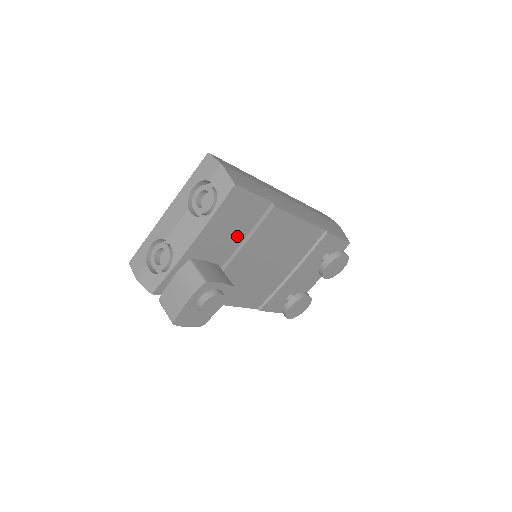
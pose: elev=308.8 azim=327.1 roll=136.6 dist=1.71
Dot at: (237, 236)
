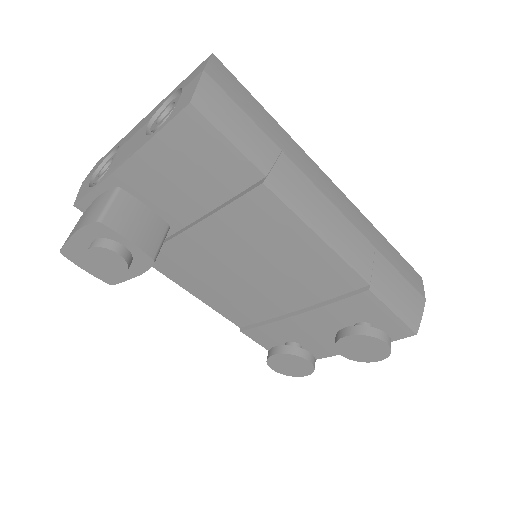
Dot at: (200, 198)
